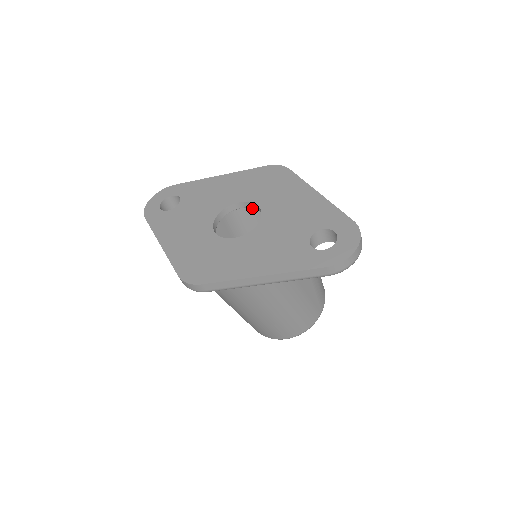
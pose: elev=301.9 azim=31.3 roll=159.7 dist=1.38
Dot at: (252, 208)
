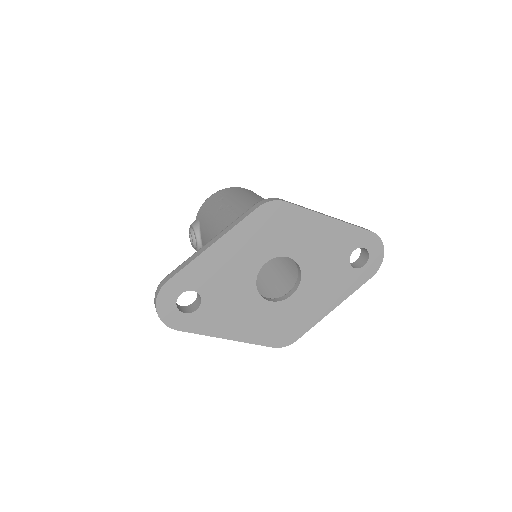
Dot at: occluded
